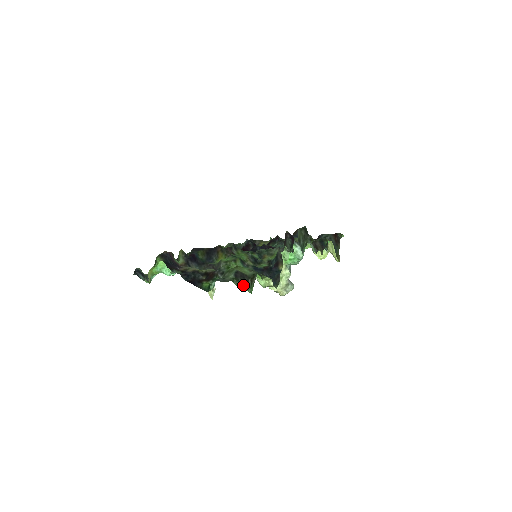
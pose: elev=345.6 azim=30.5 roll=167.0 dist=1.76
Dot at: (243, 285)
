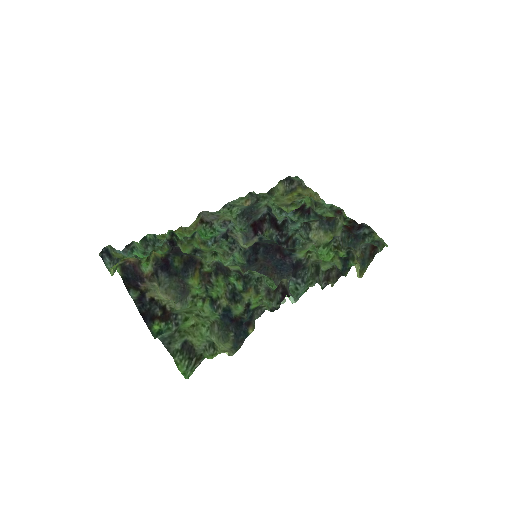
Dot at: (185, 362)
